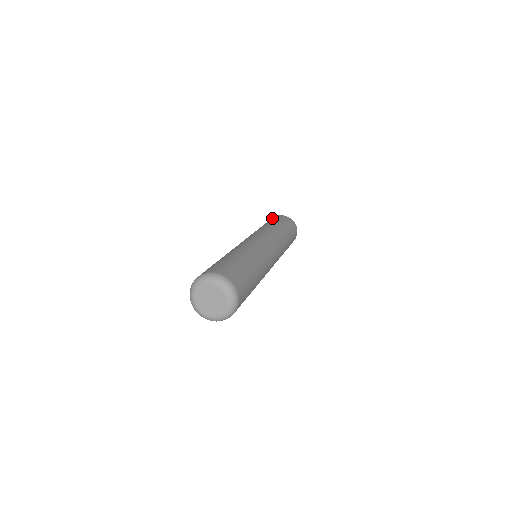
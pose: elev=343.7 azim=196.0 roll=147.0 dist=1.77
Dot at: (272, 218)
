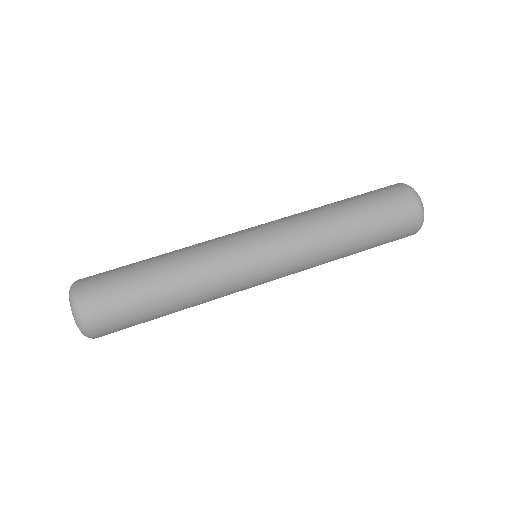
Dot at: occluded
